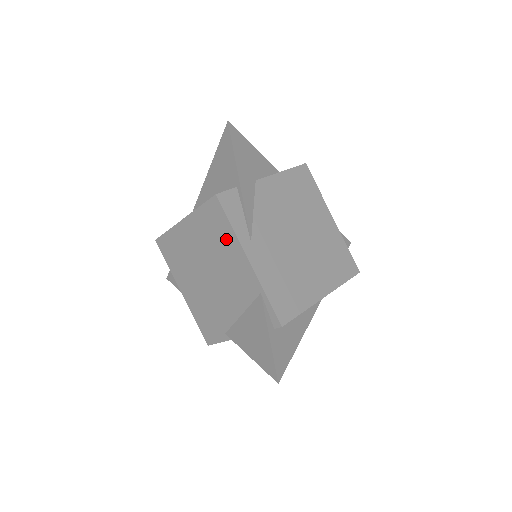
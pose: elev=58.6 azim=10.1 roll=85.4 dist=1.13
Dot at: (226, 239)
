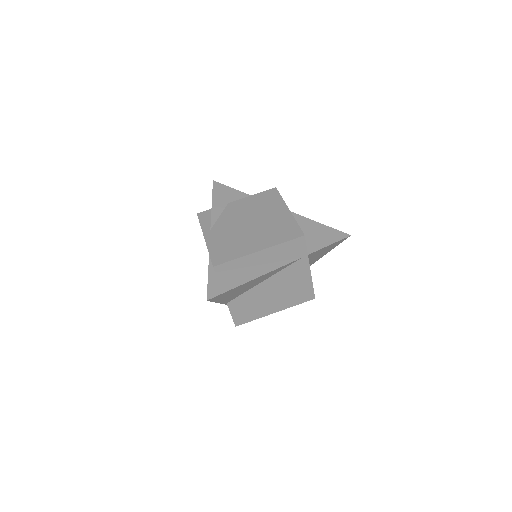
Dot at: occluded
